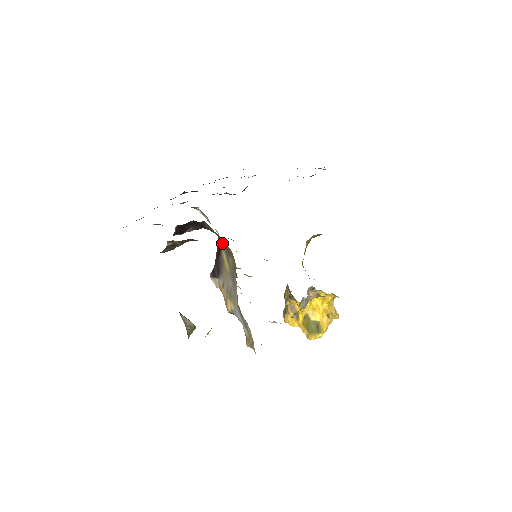
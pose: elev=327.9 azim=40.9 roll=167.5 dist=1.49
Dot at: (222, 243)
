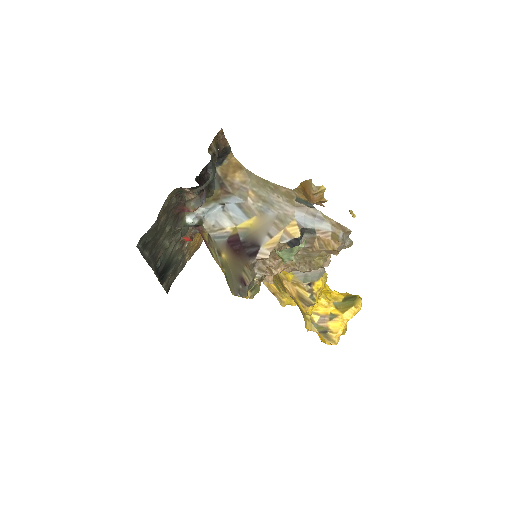
Dot at: (231, 207)
